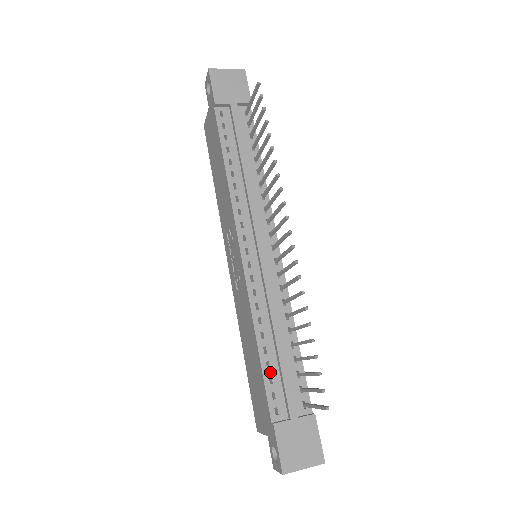
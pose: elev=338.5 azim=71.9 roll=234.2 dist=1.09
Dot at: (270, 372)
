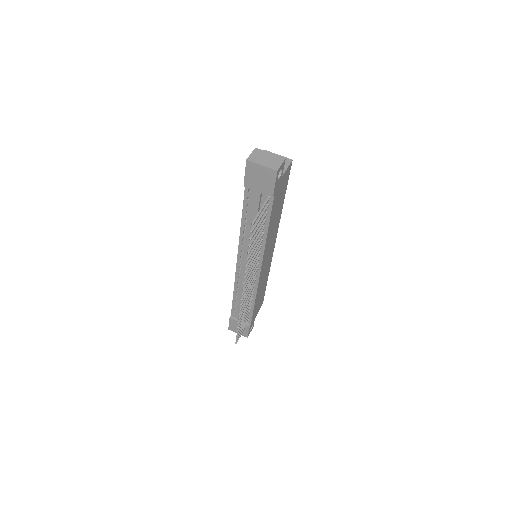
Dot at: (236, 304)
